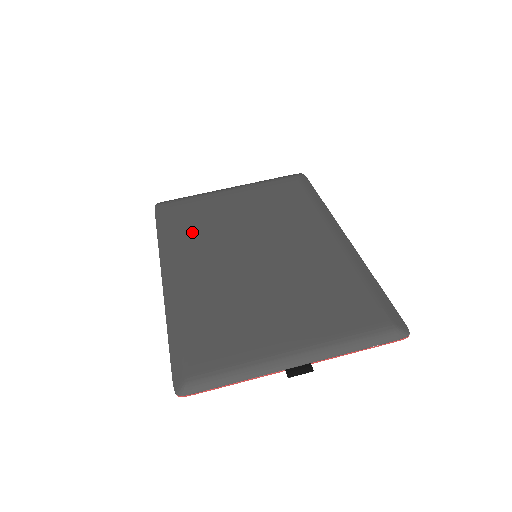
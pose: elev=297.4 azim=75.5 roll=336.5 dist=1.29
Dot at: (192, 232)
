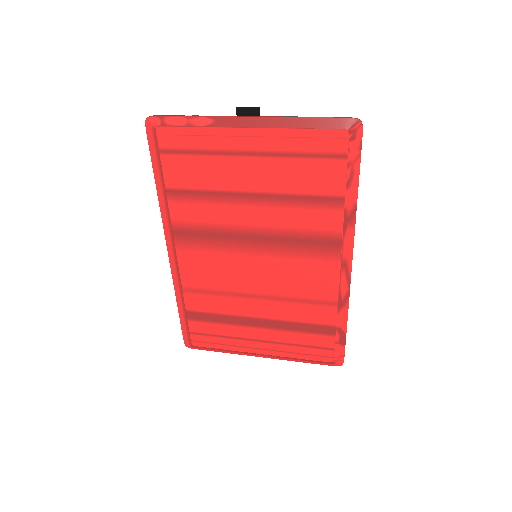
Dot at: occluded
